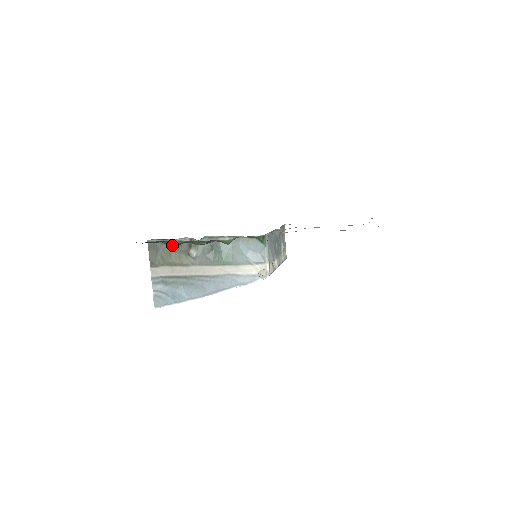
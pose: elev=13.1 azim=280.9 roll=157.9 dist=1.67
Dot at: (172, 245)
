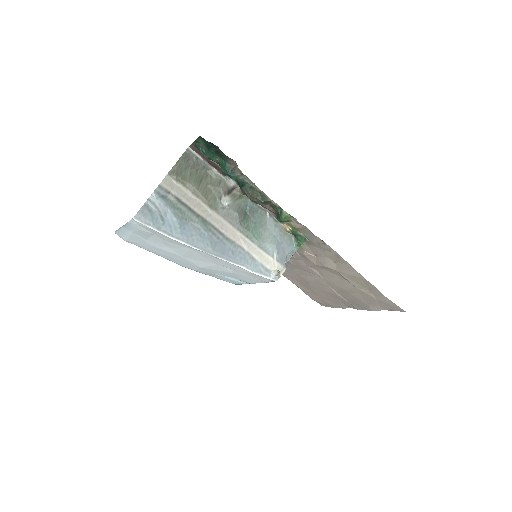
Dot at: (230, 174)
